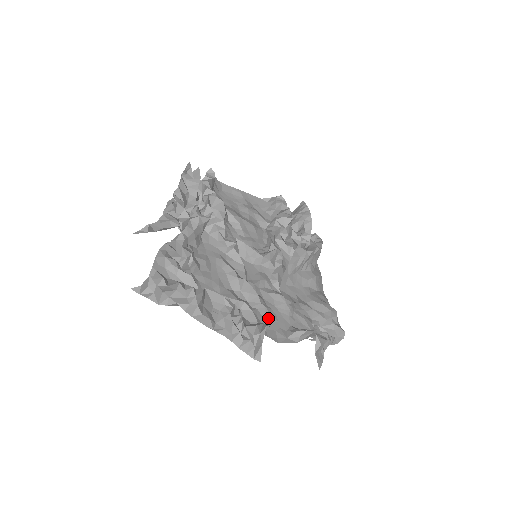
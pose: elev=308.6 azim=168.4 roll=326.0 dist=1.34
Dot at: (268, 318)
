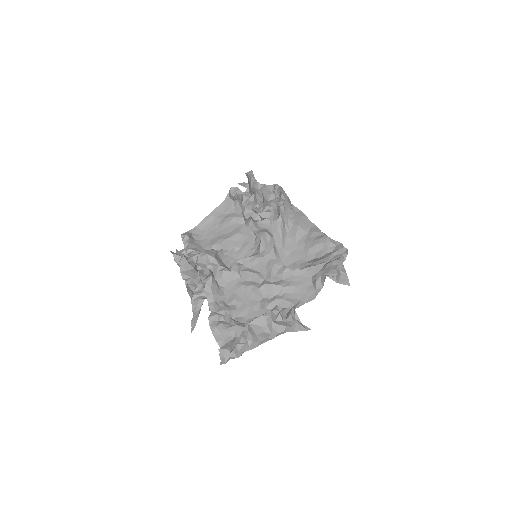
Dot at: (296, 290)
